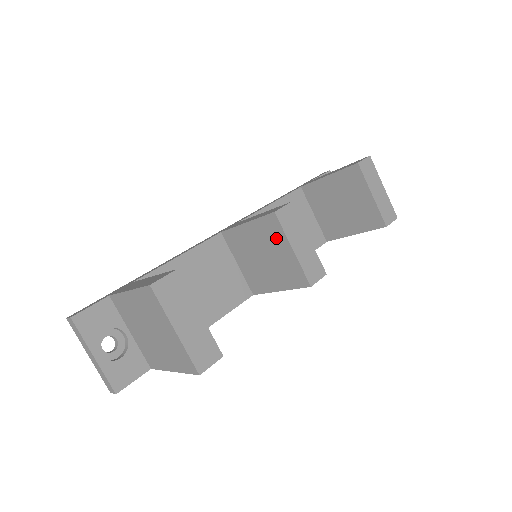
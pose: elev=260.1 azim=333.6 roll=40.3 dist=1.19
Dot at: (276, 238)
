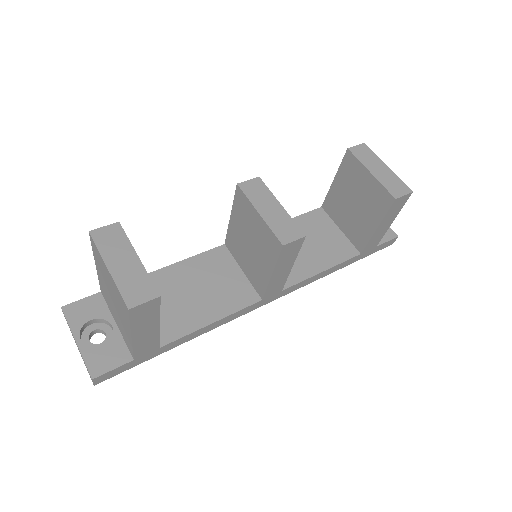
Dot at: (247, 212)
